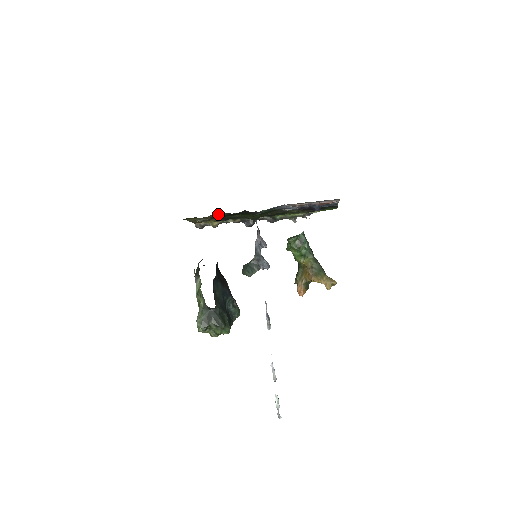
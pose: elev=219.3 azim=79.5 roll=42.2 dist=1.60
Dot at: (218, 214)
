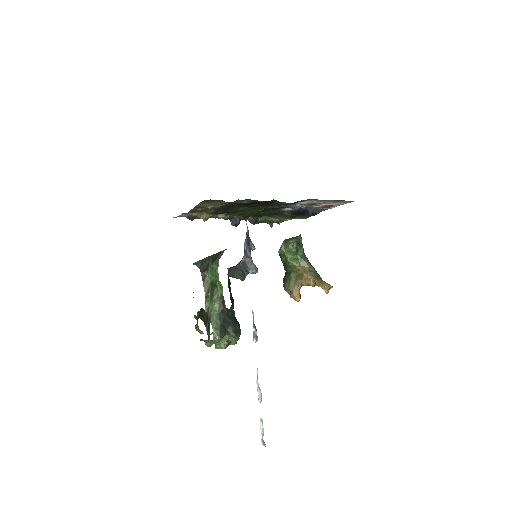
Dot at: (243, 200)
